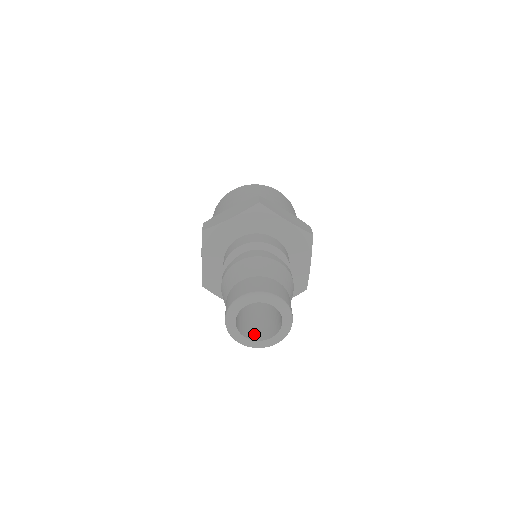
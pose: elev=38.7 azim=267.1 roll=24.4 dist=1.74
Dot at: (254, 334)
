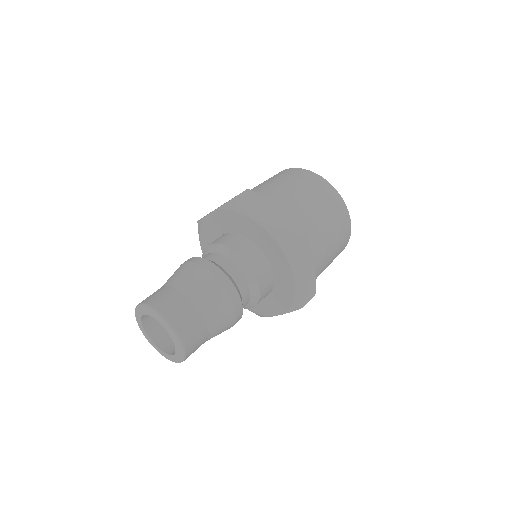
Dot at: (171, 344)
